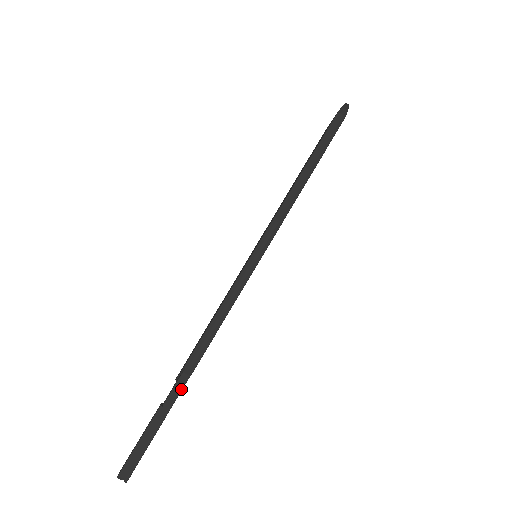
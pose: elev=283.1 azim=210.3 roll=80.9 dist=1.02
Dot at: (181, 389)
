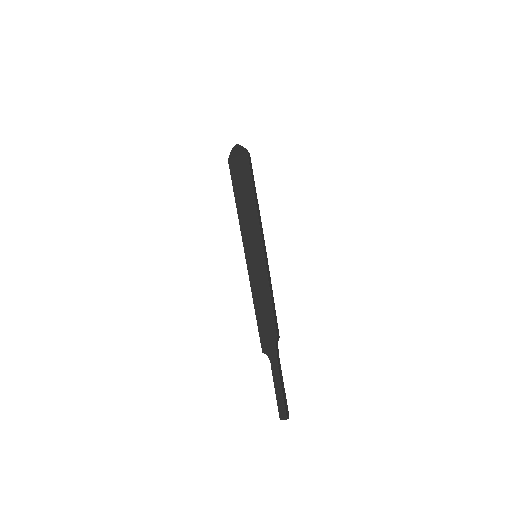
Dot at: (278, 351)
